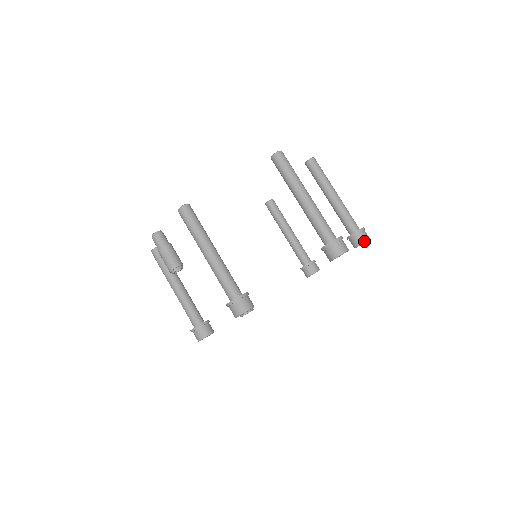
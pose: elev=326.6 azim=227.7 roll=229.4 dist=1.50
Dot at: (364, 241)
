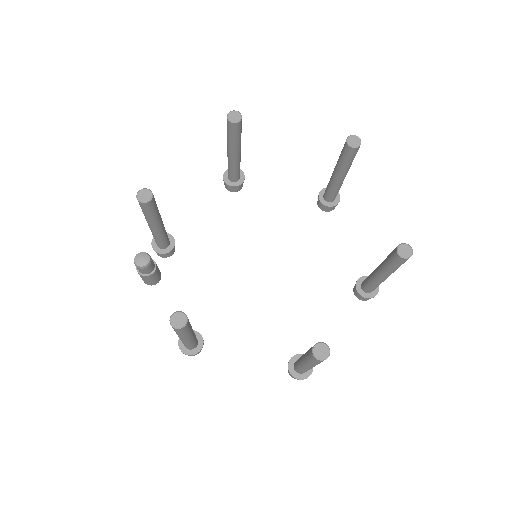
Dot at: (363, 300)
